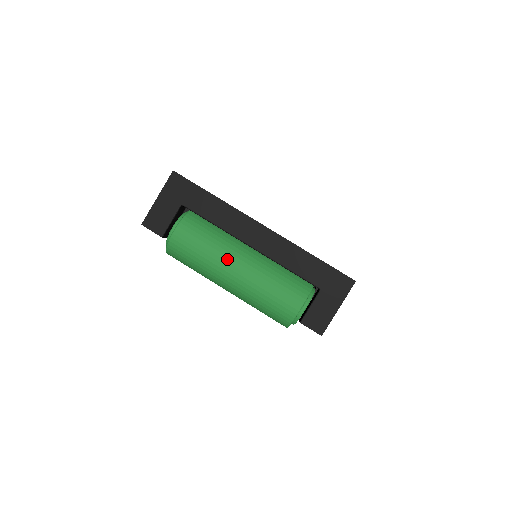
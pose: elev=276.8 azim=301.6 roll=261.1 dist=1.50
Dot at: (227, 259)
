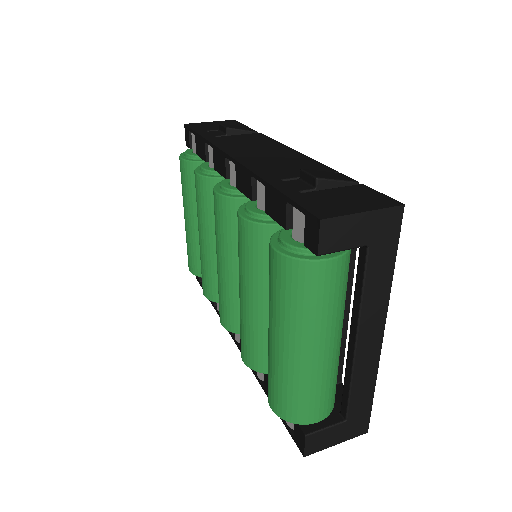
Dot at: (329, 334)
